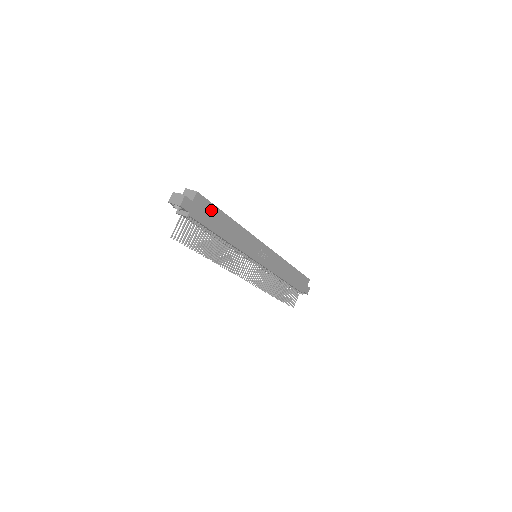
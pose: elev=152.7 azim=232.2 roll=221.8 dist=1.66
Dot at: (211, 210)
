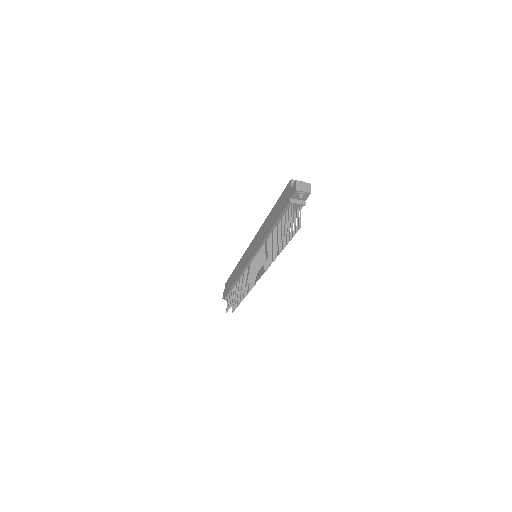
Dot at: occluded
